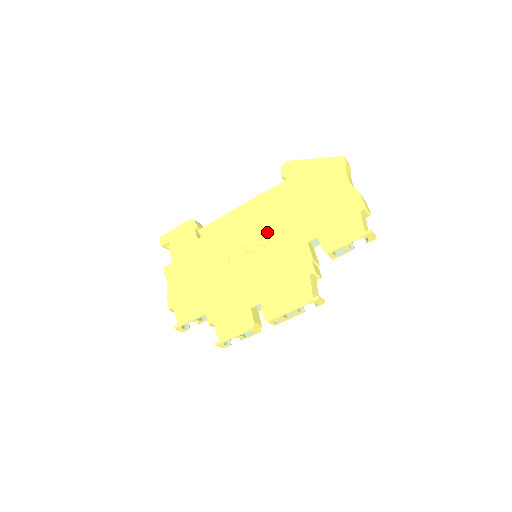
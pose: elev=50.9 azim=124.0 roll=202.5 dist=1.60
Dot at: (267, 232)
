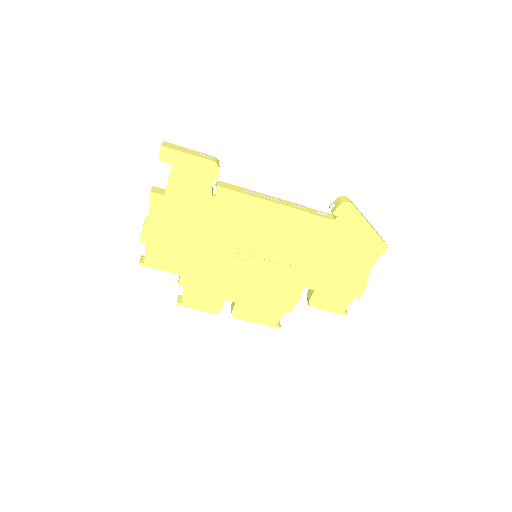
Dot at: (282, 253)
